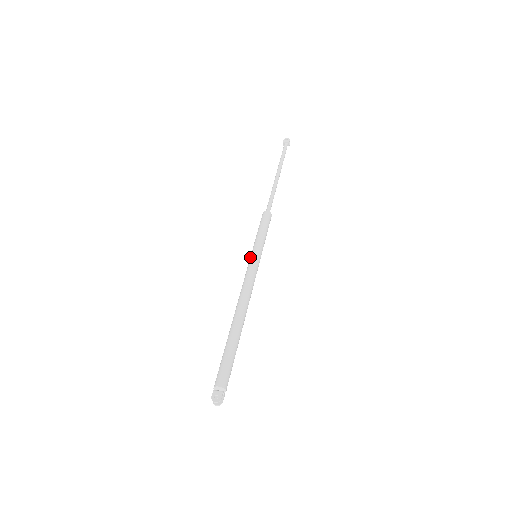
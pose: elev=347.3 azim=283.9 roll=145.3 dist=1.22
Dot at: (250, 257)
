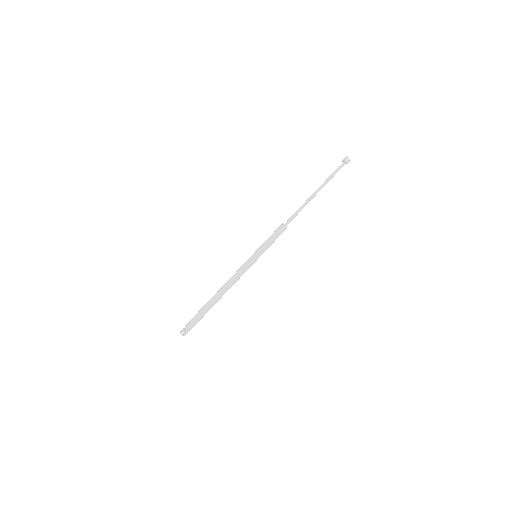
Dot at: (251, 256)
